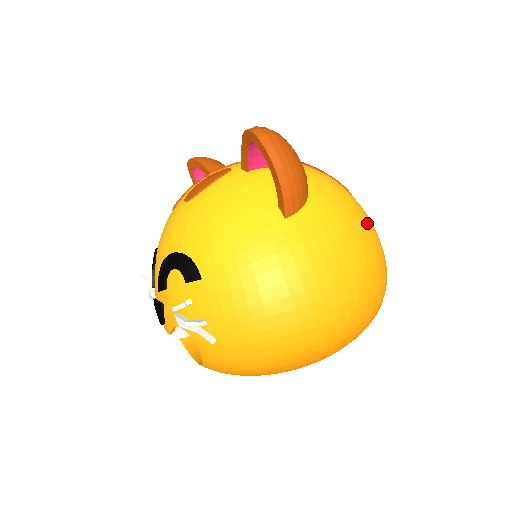
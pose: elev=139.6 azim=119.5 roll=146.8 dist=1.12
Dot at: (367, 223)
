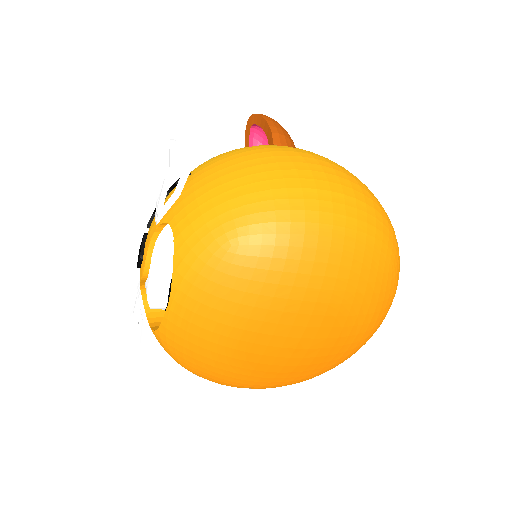
Dot at: occluded
